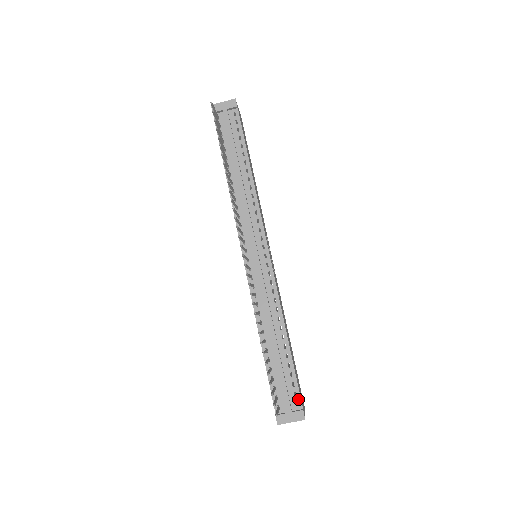
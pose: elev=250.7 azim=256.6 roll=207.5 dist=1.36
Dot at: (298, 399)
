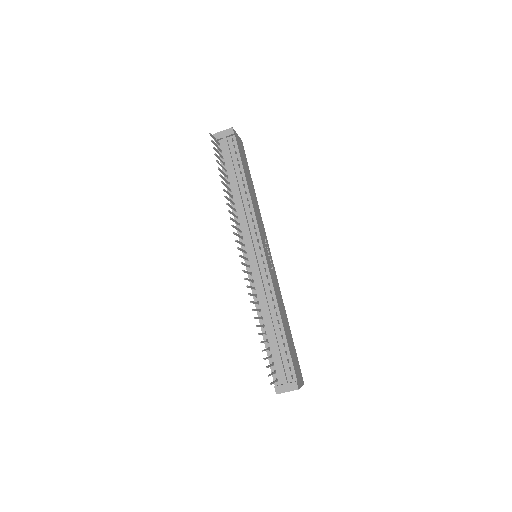
Dot at: (293, 373)
